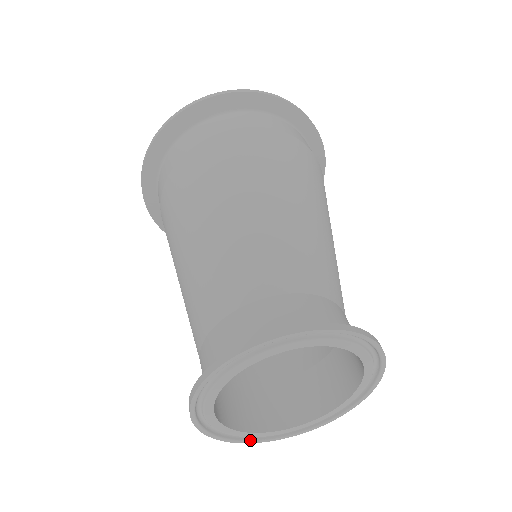
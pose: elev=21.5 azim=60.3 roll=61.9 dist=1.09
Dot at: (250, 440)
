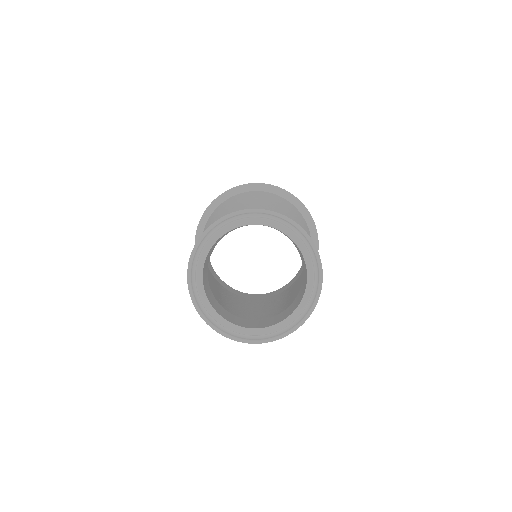
Dot at: (257, 340)
